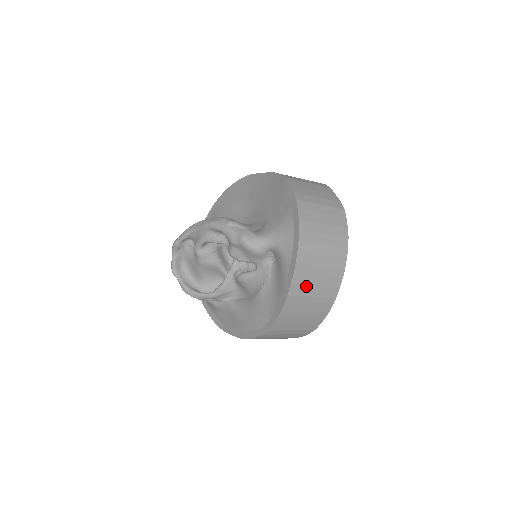
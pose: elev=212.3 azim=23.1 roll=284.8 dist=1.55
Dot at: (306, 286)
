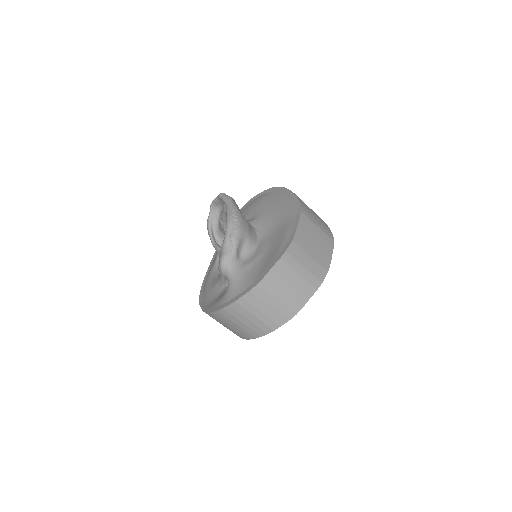
Dot at: (222, 321)
